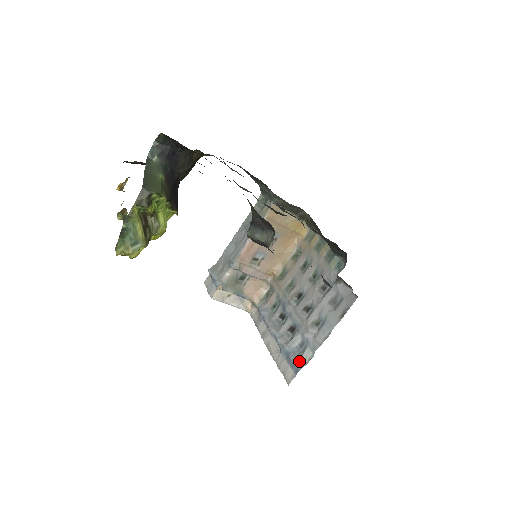
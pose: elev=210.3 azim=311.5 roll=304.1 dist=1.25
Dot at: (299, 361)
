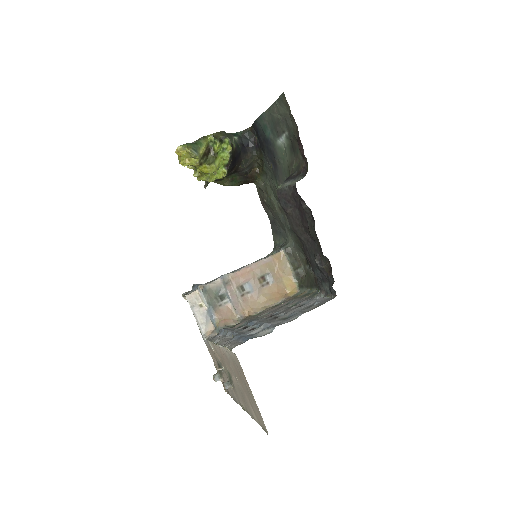
Dot at: (254, 336)
